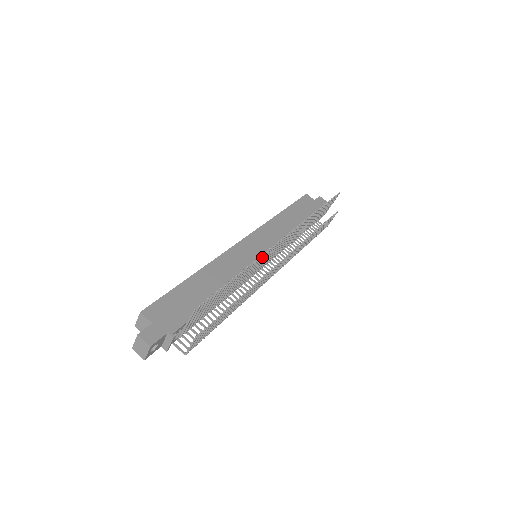
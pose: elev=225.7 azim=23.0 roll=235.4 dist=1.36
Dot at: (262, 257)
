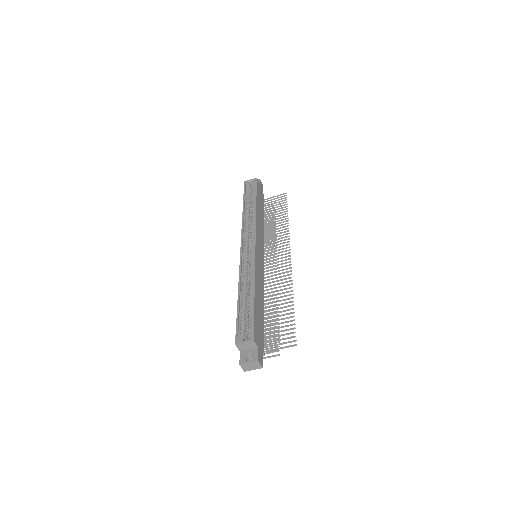
Dot at: occluded
